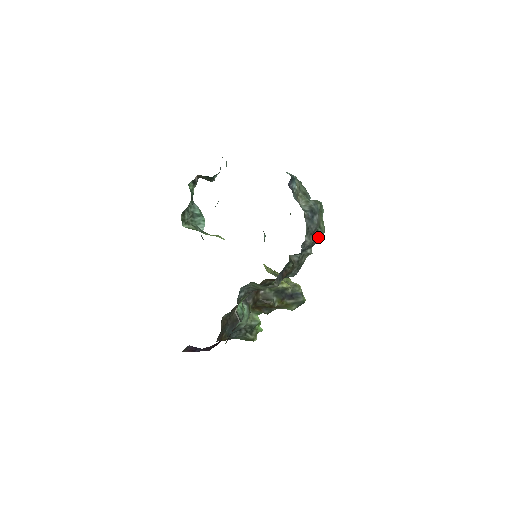
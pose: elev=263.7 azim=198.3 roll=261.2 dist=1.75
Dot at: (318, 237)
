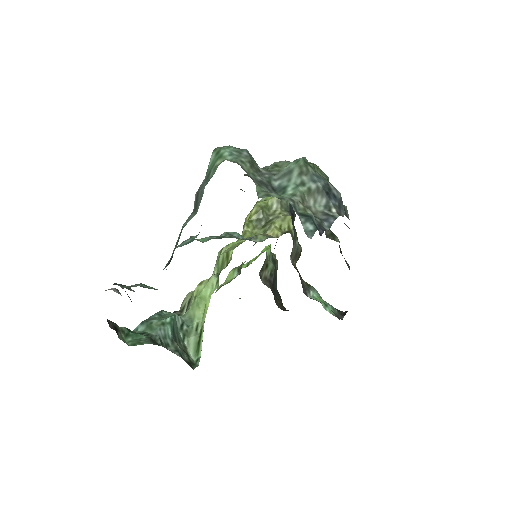
Dot at: occluded
